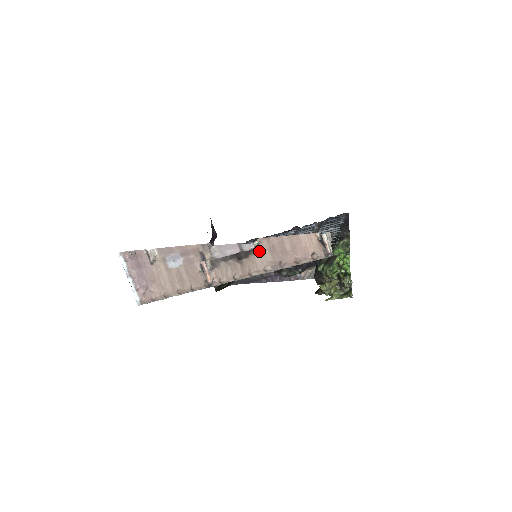
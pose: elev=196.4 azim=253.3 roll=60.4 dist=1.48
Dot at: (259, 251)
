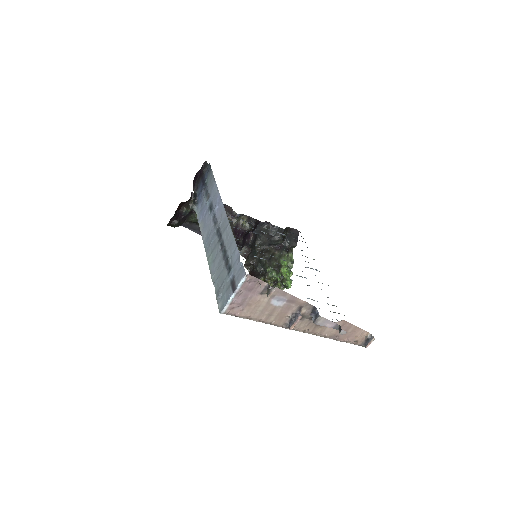
Dot at: occluded
